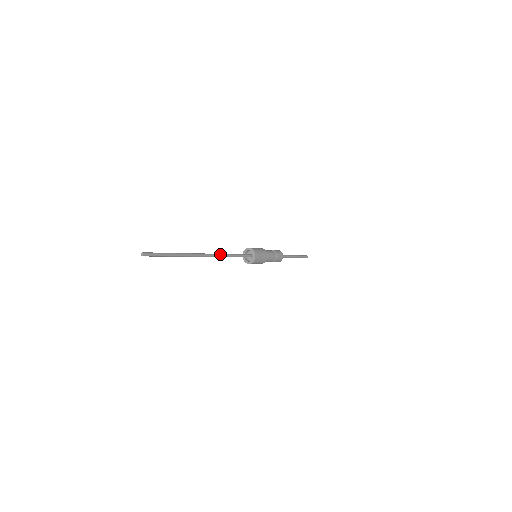
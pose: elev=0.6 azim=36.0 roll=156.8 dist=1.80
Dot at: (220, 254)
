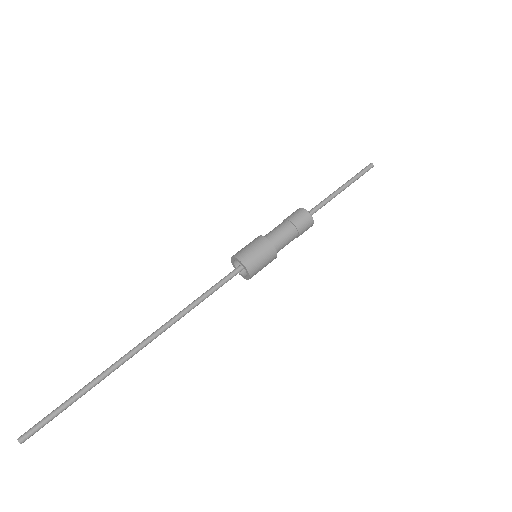
Dot at: (176, 318)
